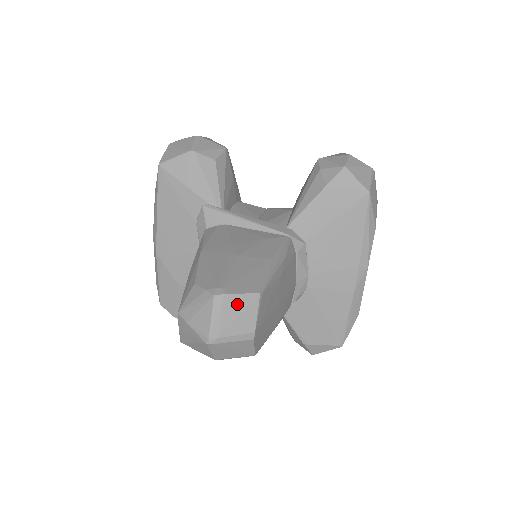
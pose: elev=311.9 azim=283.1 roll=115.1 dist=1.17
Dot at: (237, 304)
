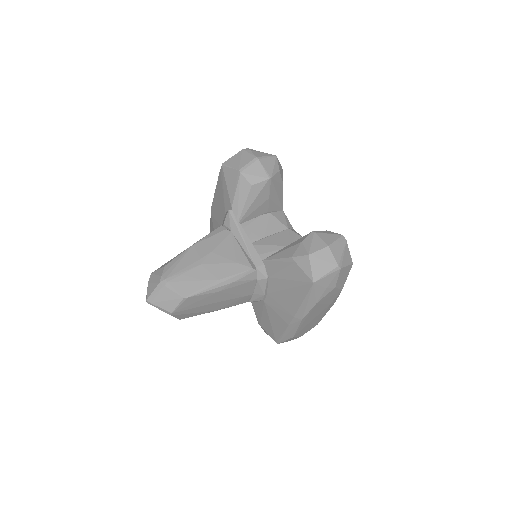
Dot at: (168, 295)
